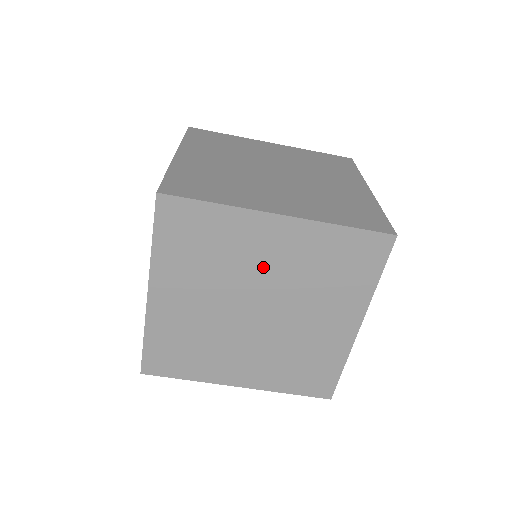
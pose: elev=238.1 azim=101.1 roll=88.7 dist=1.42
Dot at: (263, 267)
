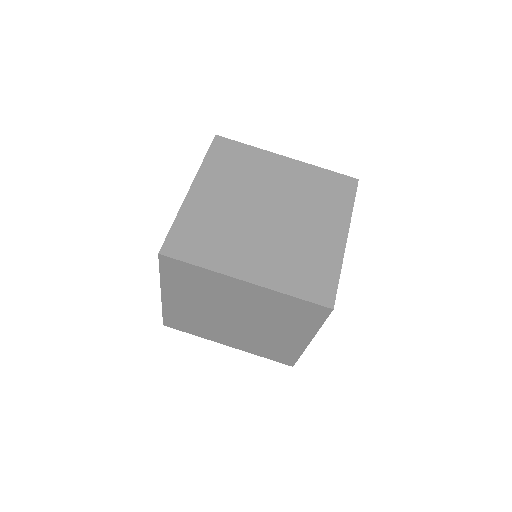
Dot at: (275, 184)
